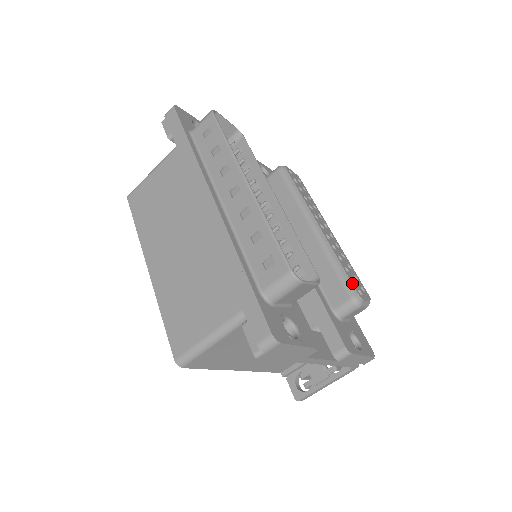
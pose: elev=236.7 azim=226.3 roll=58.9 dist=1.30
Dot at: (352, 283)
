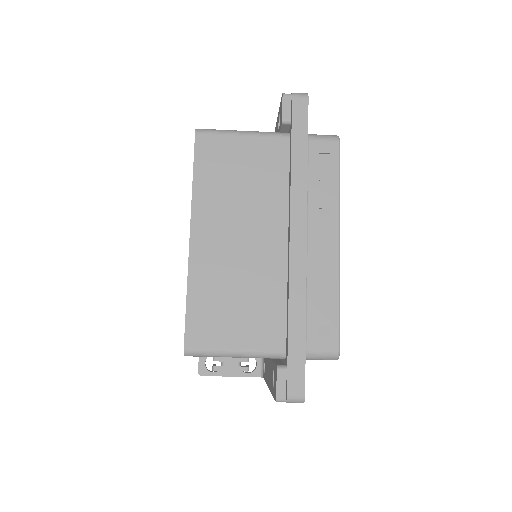
Dot at: occluded
